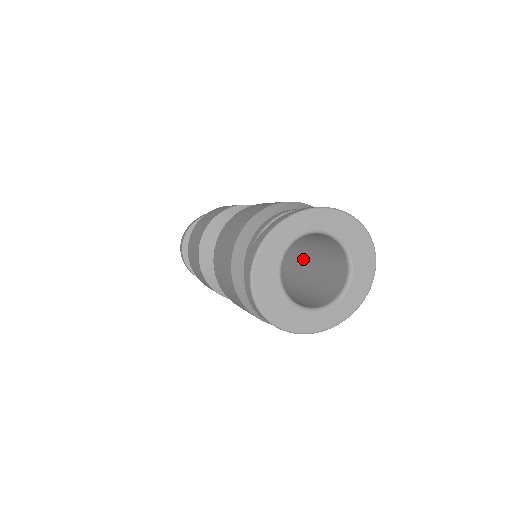
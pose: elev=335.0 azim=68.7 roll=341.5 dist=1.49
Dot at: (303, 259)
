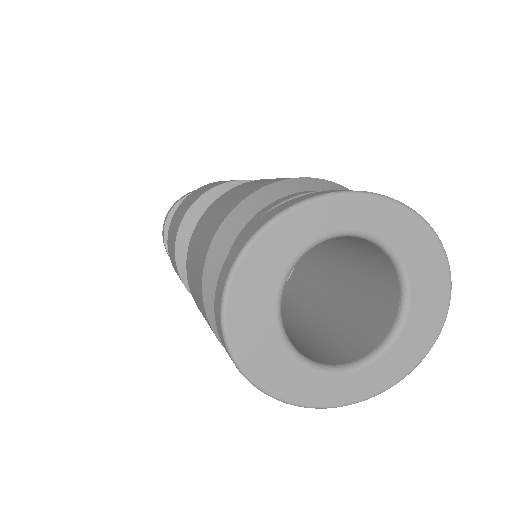
Dot at: (323, 278)
